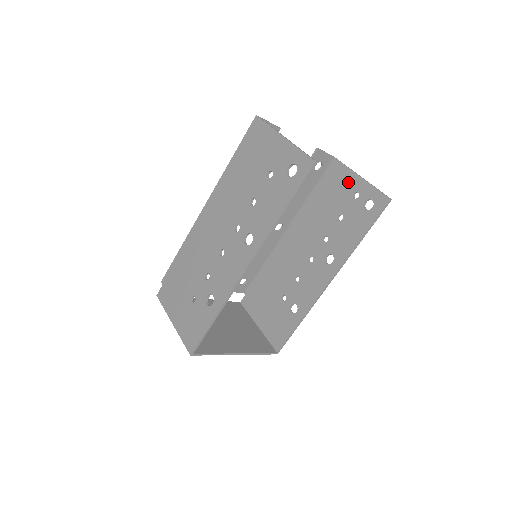
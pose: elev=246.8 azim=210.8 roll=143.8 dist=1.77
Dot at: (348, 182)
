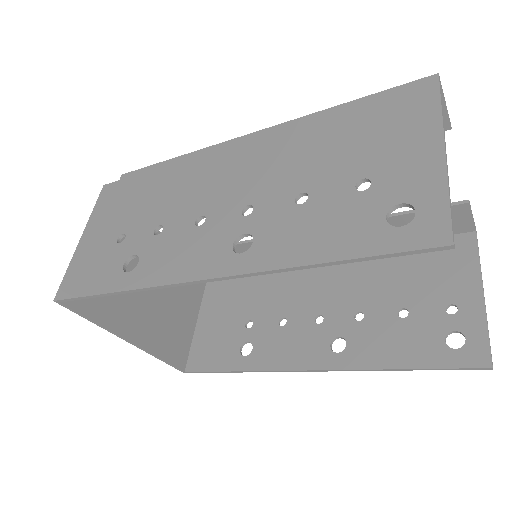
Dot at: (460, 281)
